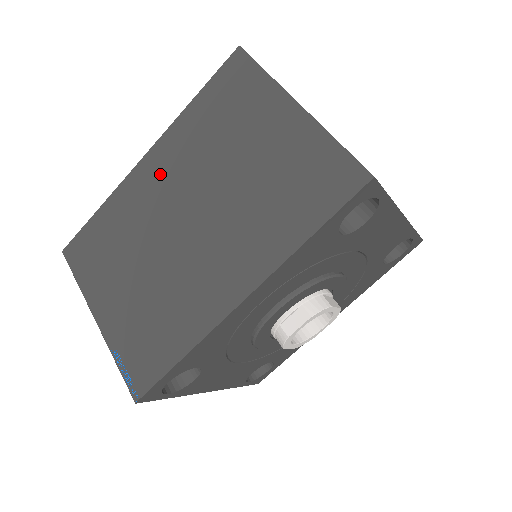
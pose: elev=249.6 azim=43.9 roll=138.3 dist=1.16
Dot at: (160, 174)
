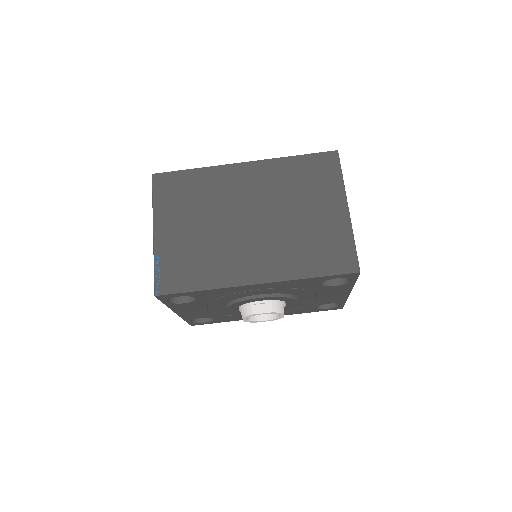
Dot at: (249, 181)
